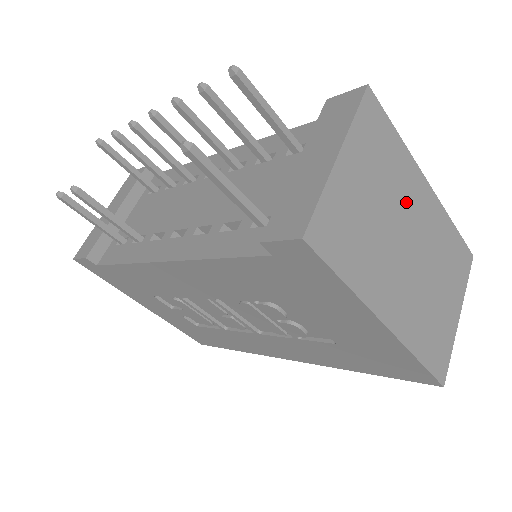
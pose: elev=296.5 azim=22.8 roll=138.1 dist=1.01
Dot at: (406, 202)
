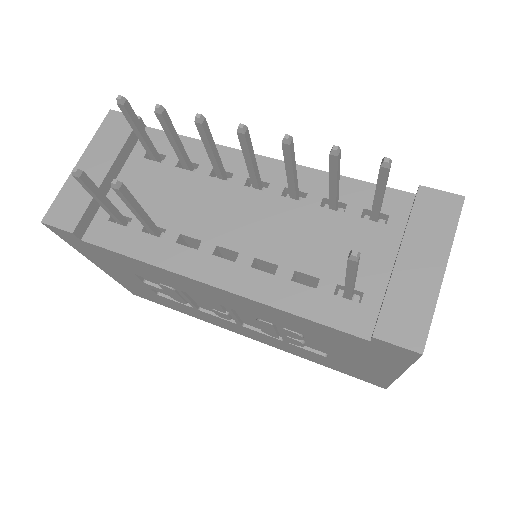
Dot at: occluded
